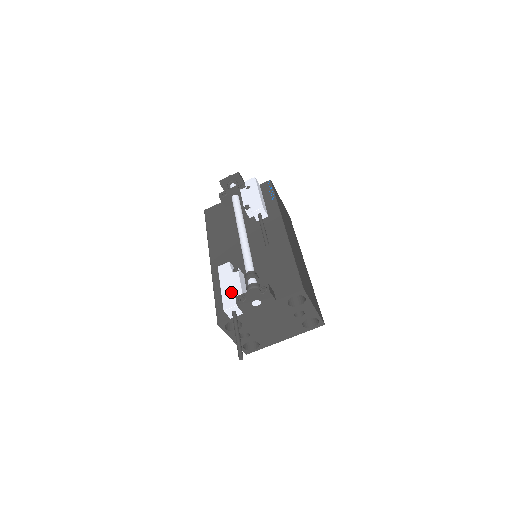
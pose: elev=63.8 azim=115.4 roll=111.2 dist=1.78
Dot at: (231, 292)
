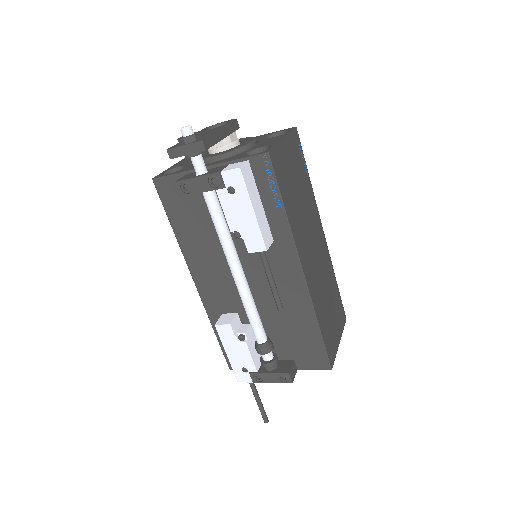
Dot at: (242, 366)
